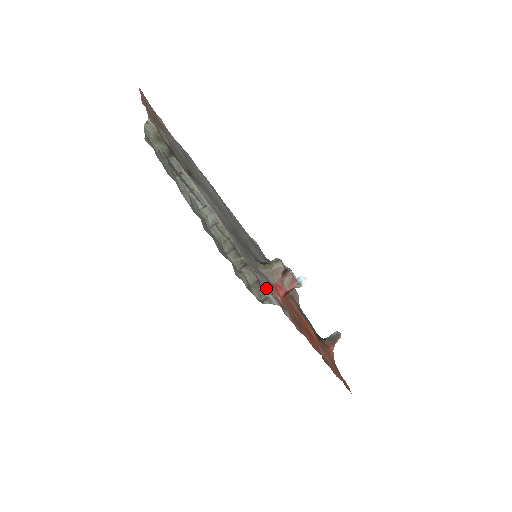
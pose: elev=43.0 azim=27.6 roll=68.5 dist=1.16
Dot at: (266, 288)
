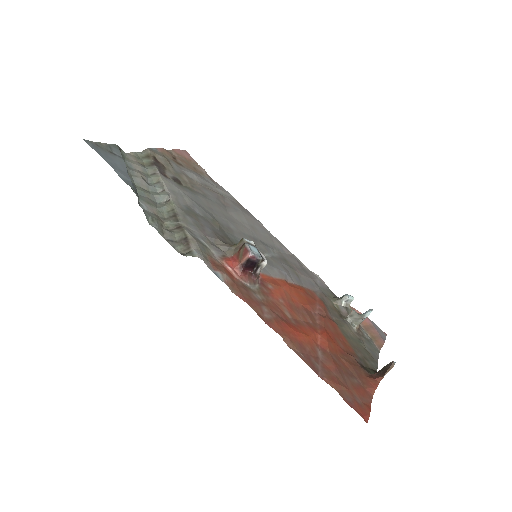
Dot at: (193, 245)
